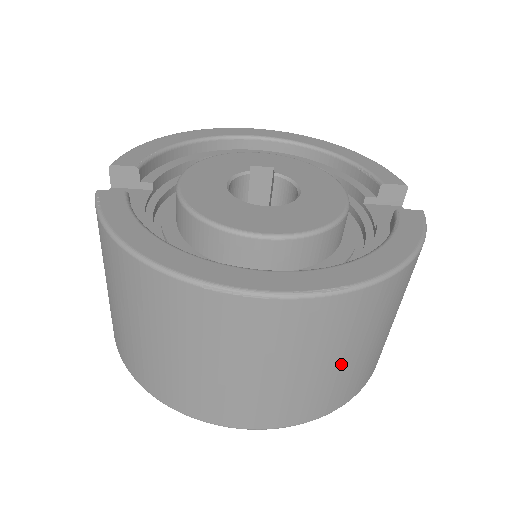
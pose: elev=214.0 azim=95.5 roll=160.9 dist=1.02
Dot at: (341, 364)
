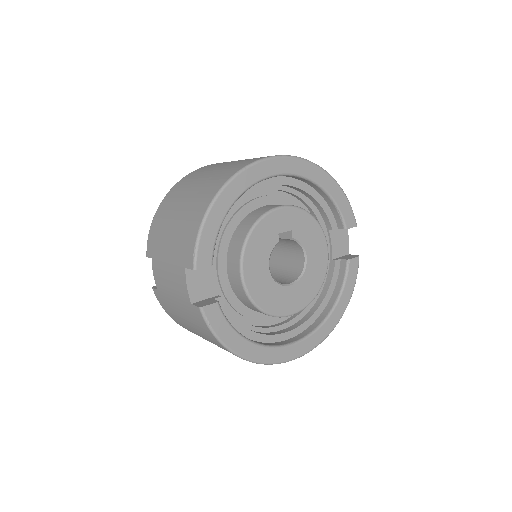
Dot at: occluded
